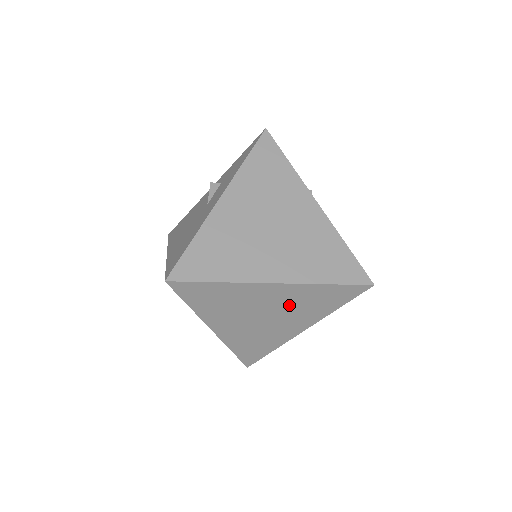
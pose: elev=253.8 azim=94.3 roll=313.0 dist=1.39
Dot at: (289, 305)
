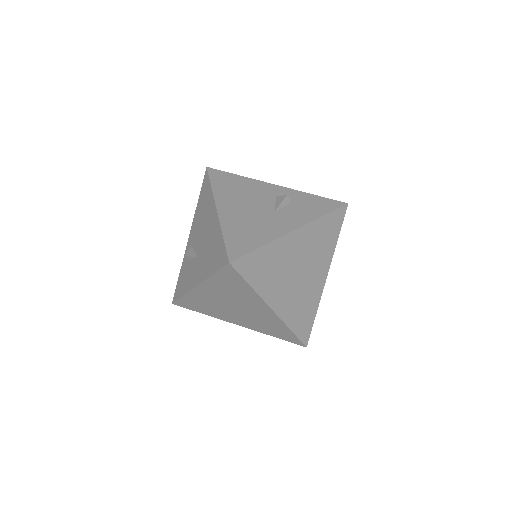
Dot at: (257, 317)
